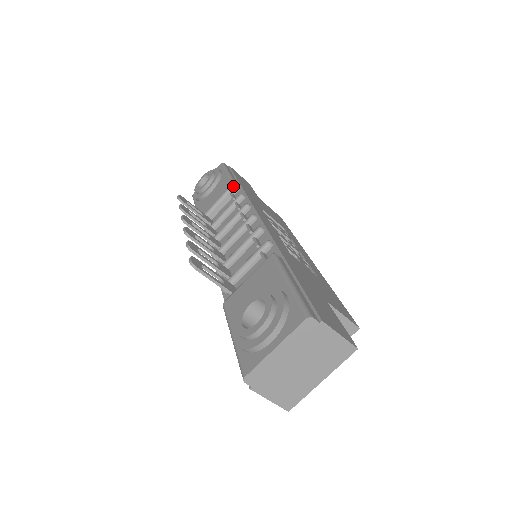
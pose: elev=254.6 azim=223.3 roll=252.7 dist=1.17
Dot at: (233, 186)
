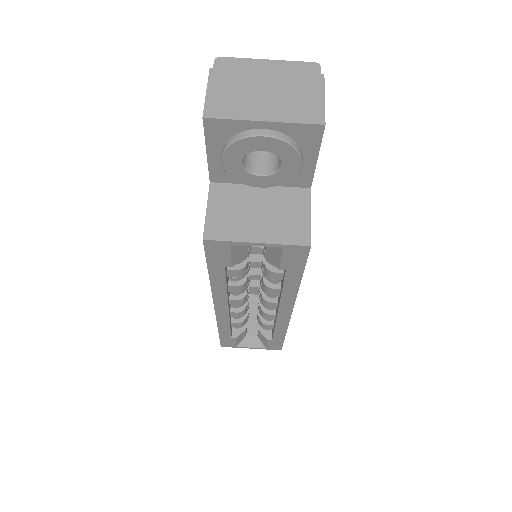
Dot at: occluded
